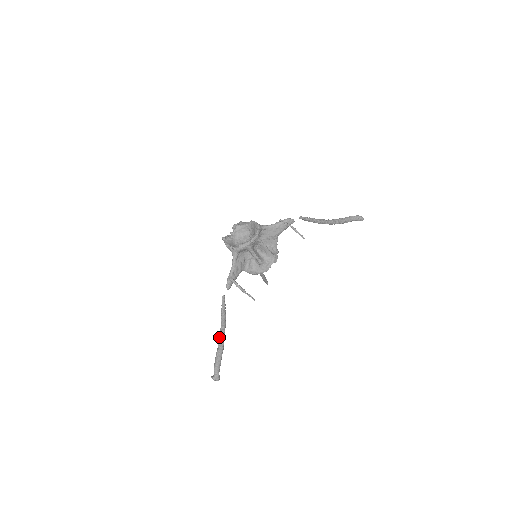
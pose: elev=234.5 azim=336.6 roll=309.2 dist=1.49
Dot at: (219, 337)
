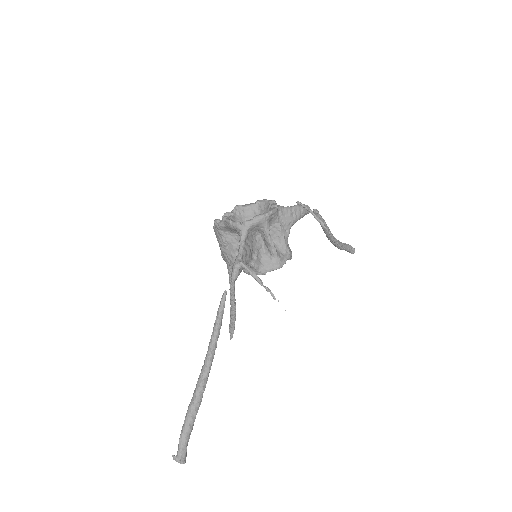
Dot at: (200, 374)
